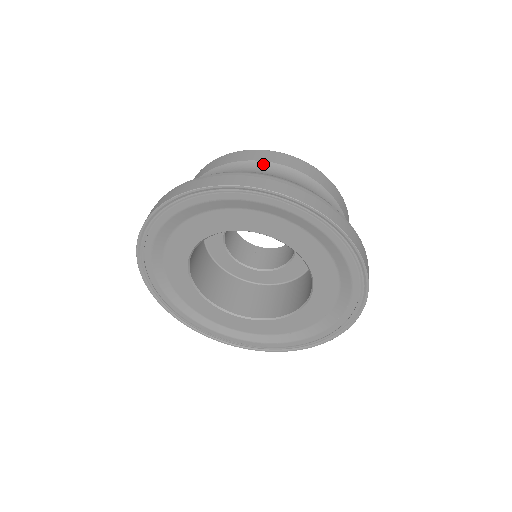
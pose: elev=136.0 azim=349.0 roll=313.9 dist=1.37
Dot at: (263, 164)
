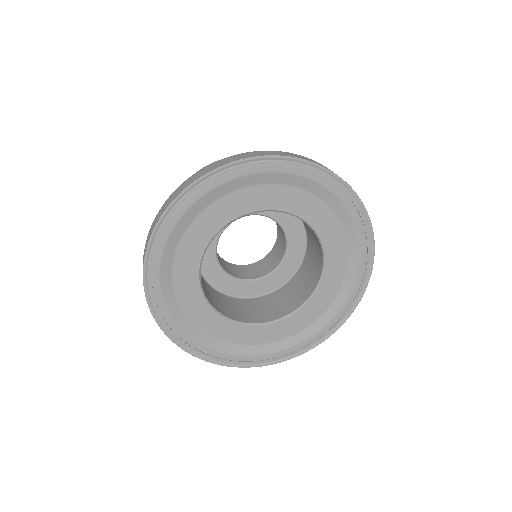
Dot at: occluded
